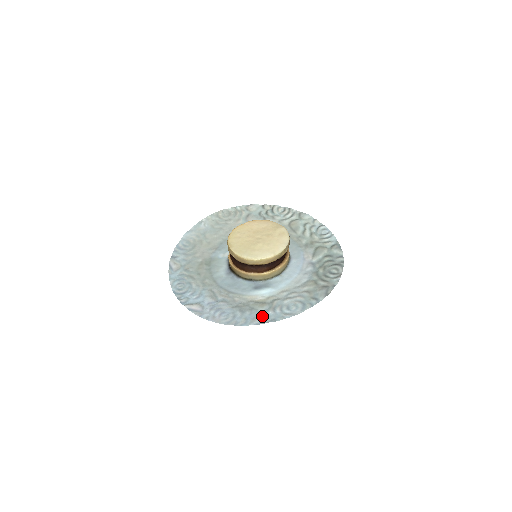
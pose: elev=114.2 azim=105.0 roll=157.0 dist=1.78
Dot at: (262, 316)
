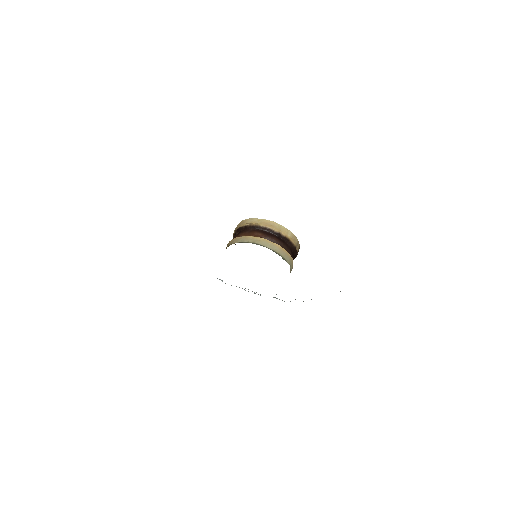
Dot at: occluded
